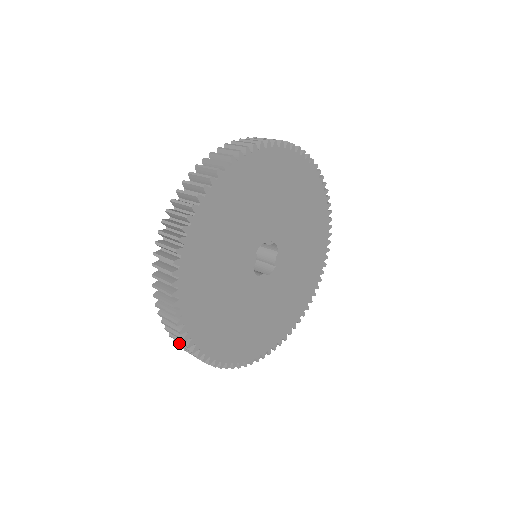
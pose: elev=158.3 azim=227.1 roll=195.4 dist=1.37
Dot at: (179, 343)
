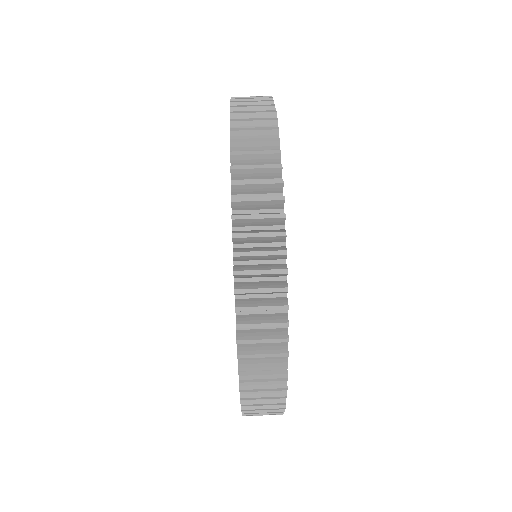
Dot at: occluded
